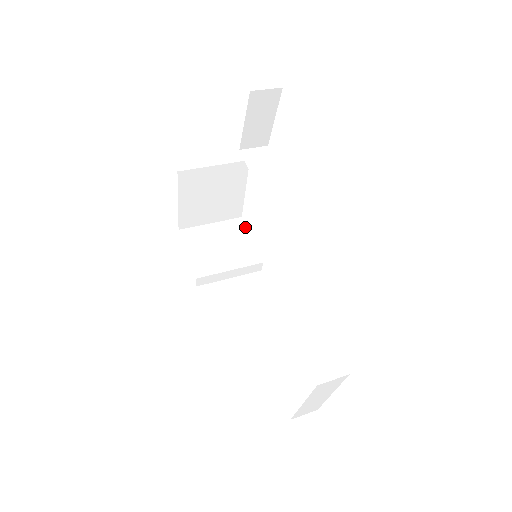
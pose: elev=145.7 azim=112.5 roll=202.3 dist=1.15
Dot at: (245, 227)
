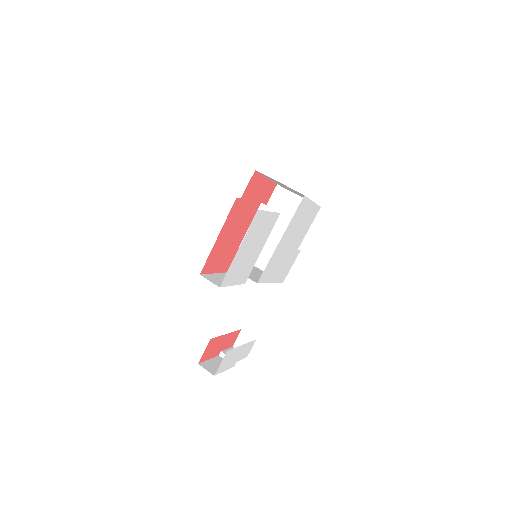
Dot at: (314, 216)
